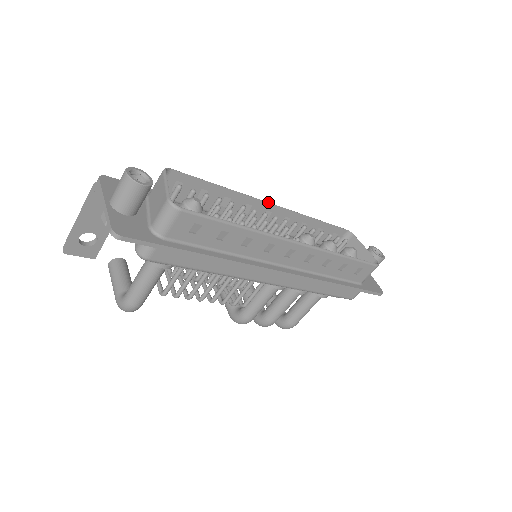
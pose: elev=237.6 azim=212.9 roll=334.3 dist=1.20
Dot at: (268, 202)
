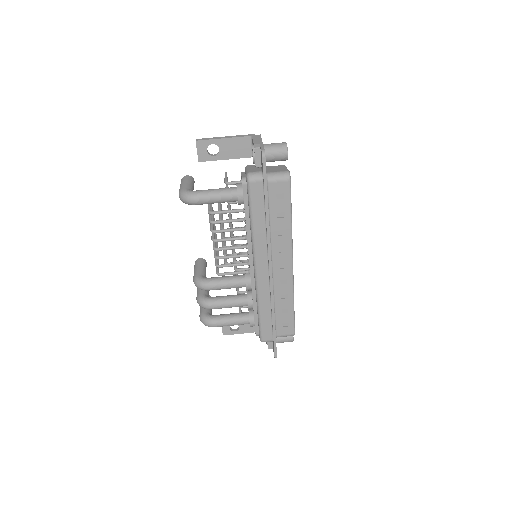
Dot at: occluded
